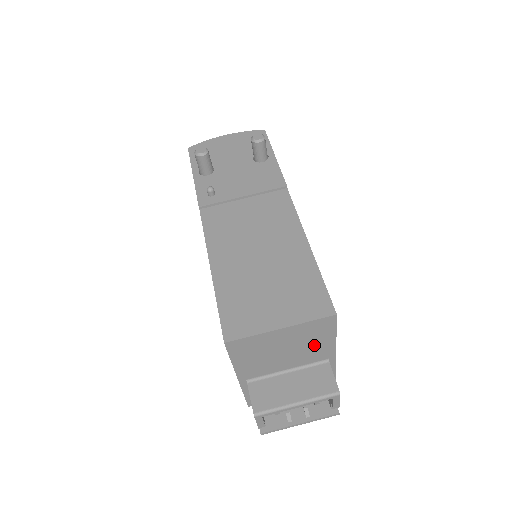
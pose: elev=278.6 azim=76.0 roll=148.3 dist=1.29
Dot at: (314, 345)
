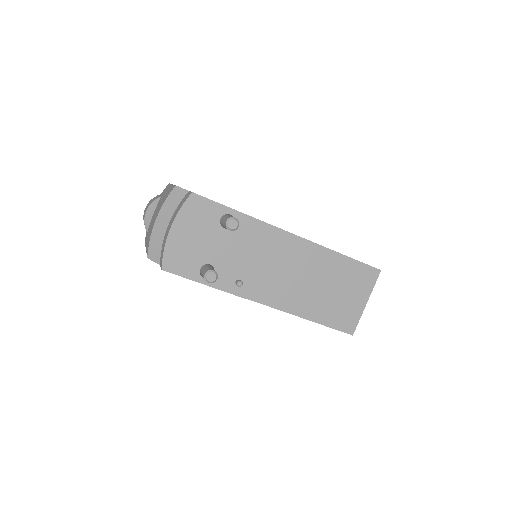
Dot at: occluded
